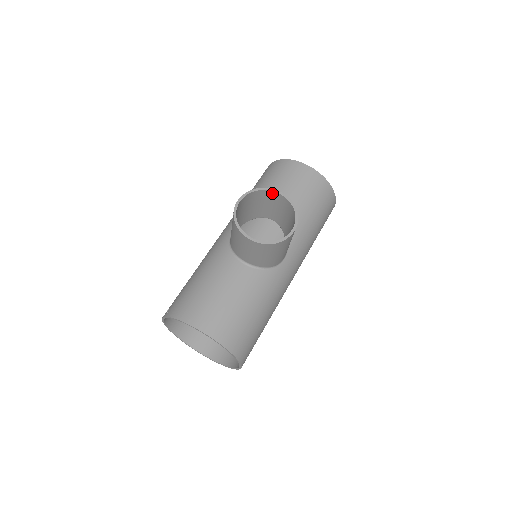
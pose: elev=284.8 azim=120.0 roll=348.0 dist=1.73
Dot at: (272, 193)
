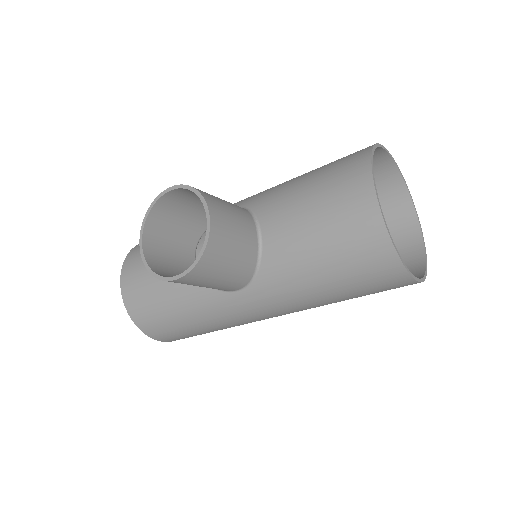
Dot at: (208, 208)
